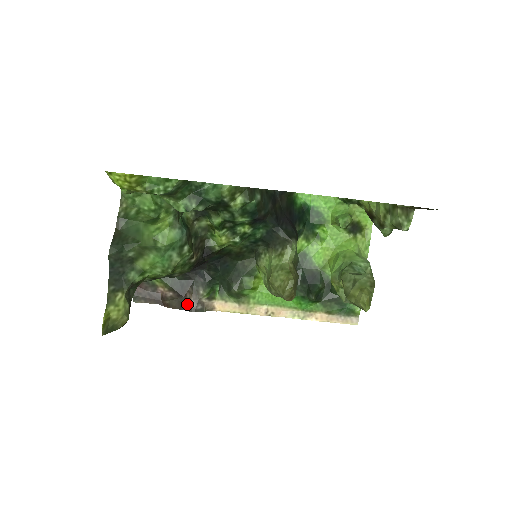
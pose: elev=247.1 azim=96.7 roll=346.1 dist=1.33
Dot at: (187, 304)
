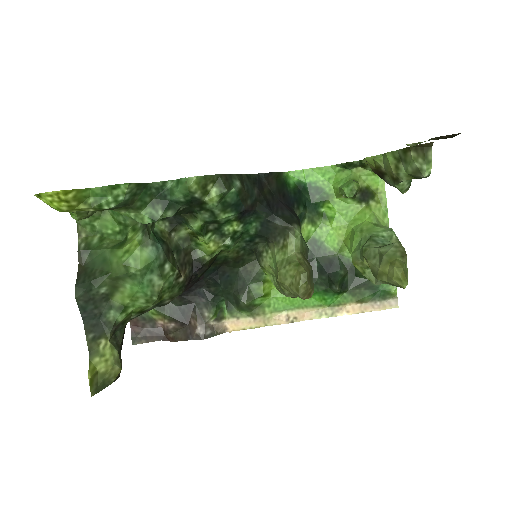
Dot at: (193, 332)
